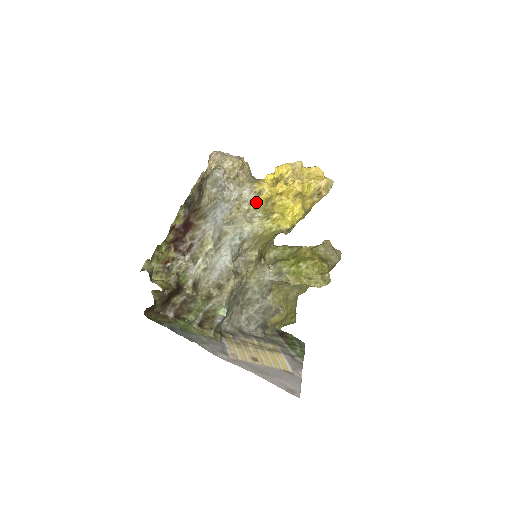
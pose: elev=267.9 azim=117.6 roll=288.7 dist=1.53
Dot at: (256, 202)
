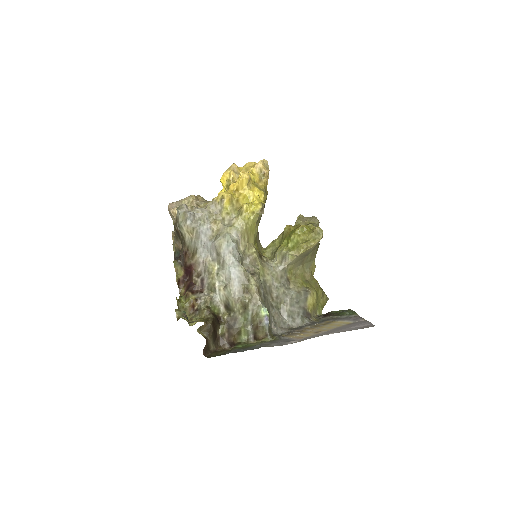
Dot at: (224, 209)
